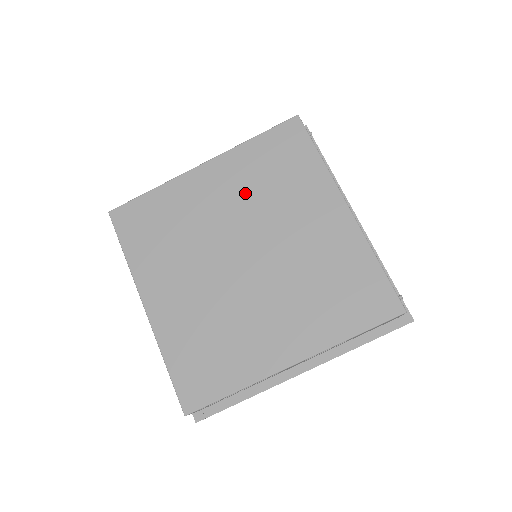
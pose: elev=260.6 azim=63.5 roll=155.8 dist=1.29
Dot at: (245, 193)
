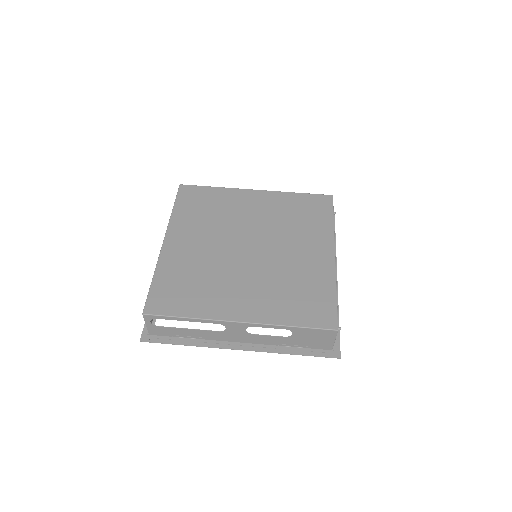
Dot at: (273, 216)
